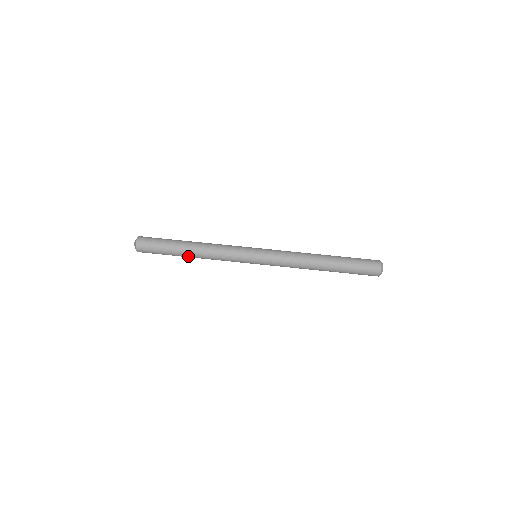
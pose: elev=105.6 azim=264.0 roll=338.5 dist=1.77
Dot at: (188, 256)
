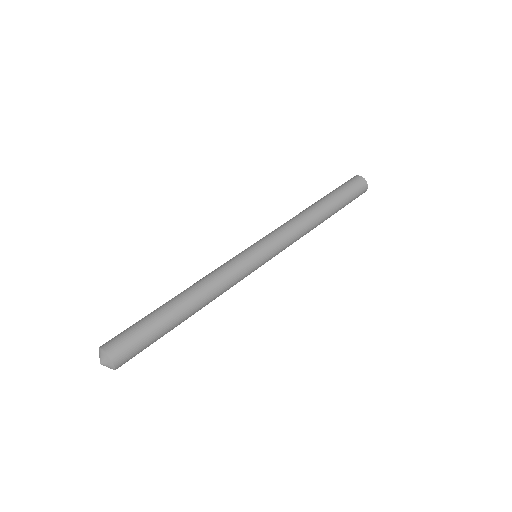
Dot at: (187, 317)
